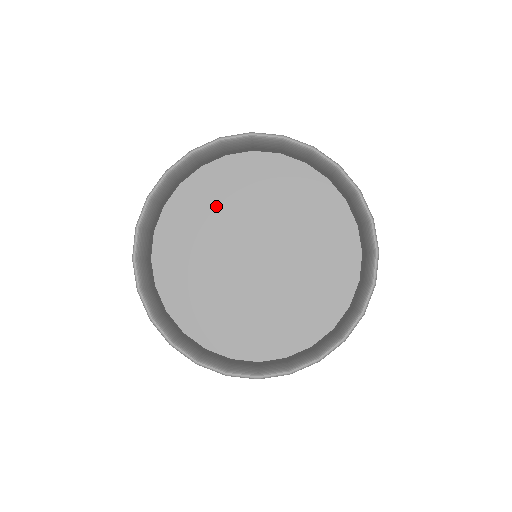
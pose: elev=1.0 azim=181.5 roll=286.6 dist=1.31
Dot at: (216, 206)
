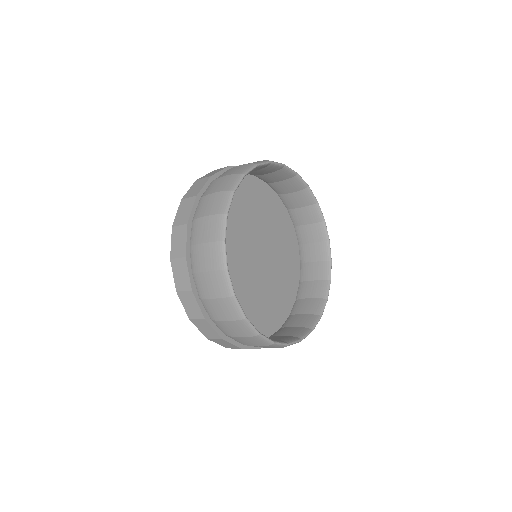
Dot at: (258, 208)
